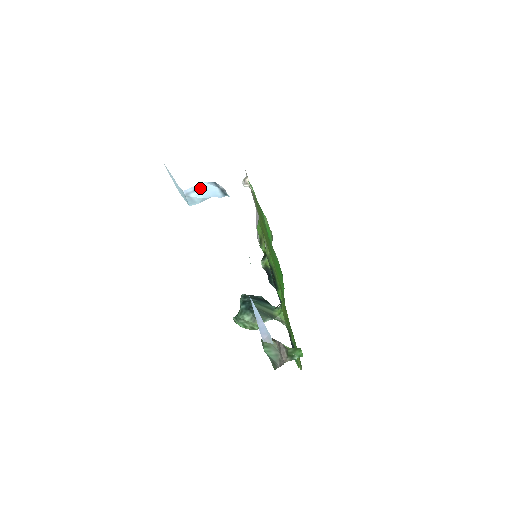
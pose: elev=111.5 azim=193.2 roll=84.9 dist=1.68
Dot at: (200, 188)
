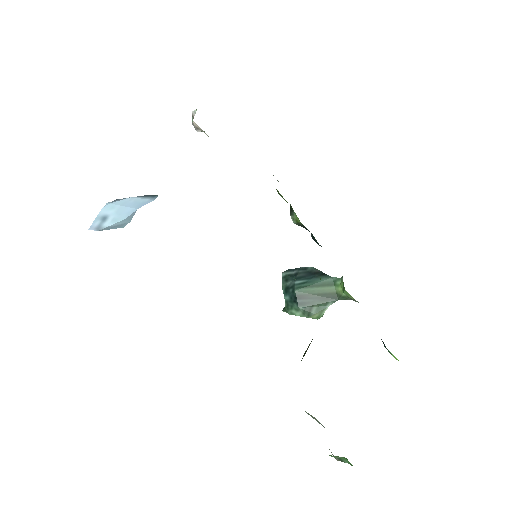
Dot at: (108, 212)
